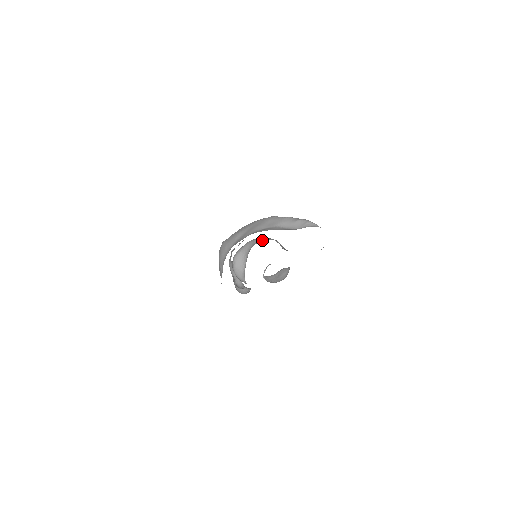
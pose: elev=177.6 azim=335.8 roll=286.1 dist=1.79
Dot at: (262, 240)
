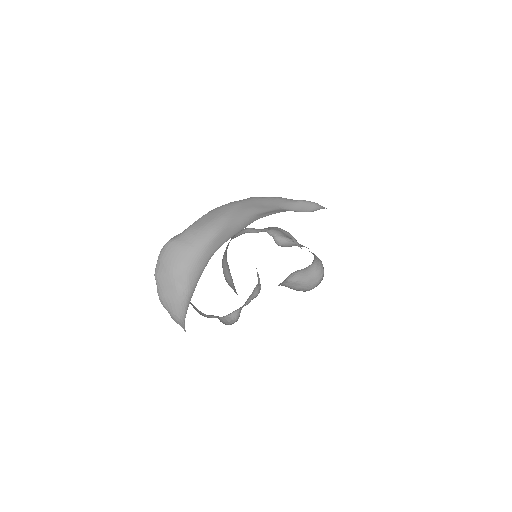
Dot at: (240, 234)
